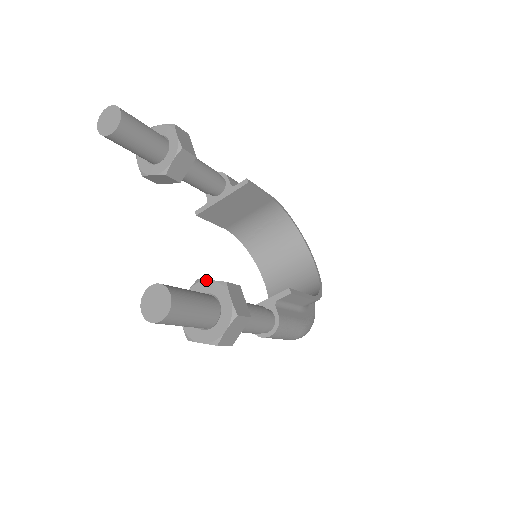
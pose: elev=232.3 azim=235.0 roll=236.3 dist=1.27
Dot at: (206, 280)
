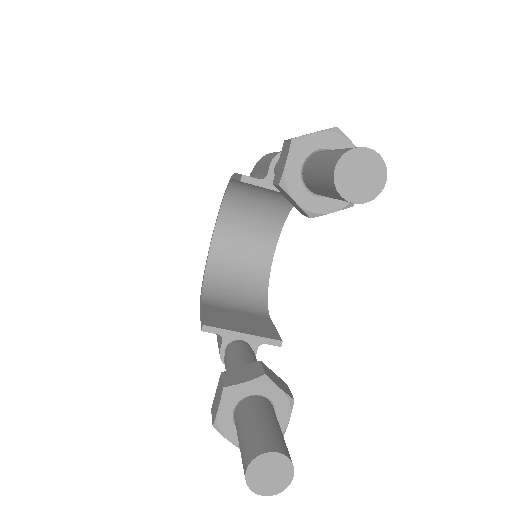
Dot at: (277, 386)
